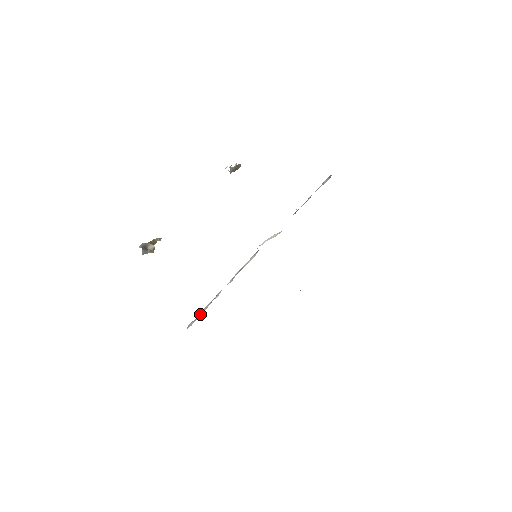
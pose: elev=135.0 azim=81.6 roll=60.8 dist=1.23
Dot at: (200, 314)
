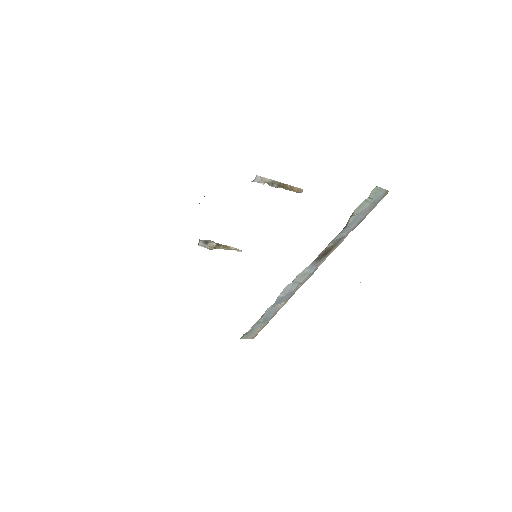
Dot at: occluded
